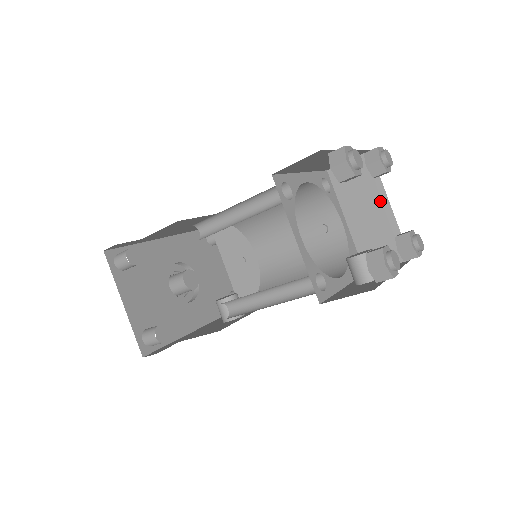
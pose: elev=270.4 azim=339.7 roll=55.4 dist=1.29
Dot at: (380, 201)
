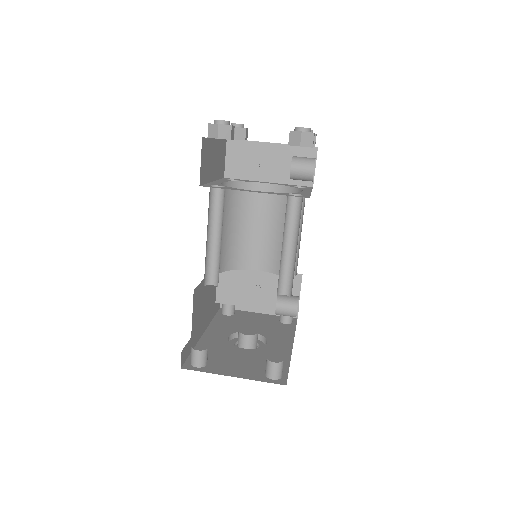
Dot at: (265, 149)
